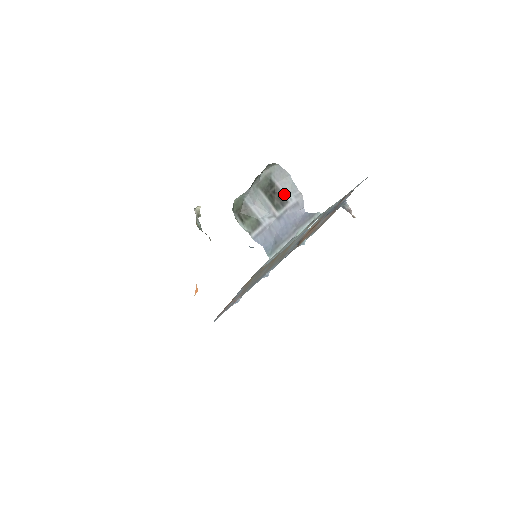
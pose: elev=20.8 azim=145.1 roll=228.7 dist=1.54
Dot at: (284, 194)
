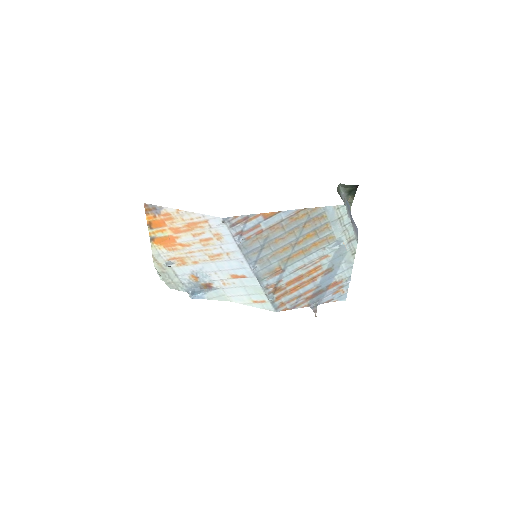
Dot at: occluded
